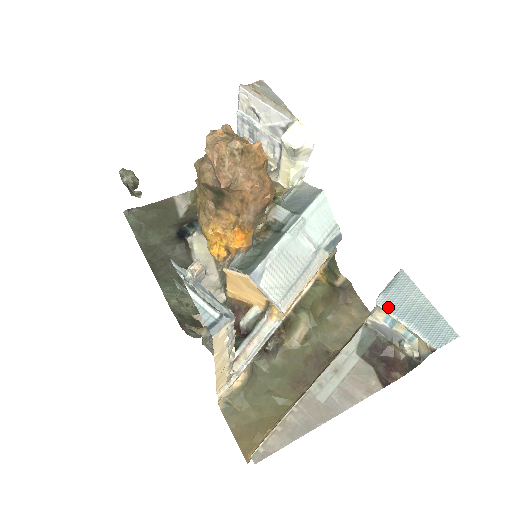
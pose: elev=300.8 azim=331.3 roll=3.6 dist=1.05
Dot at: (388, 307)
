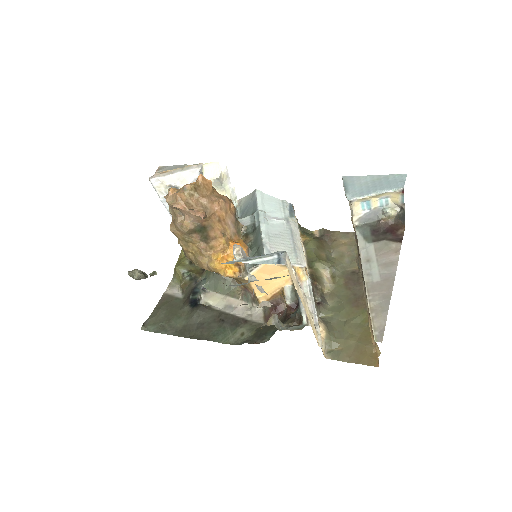
Dot at: (357, 196)
